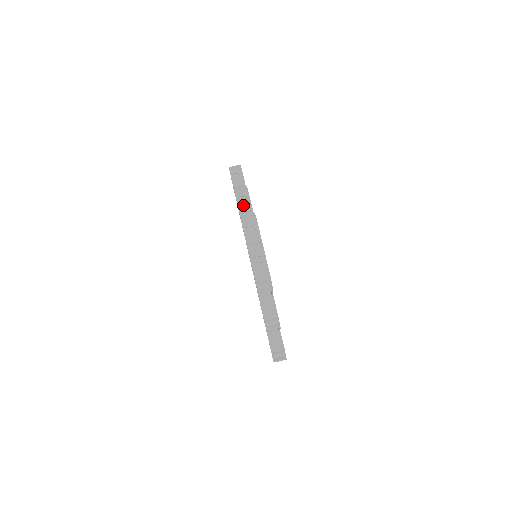
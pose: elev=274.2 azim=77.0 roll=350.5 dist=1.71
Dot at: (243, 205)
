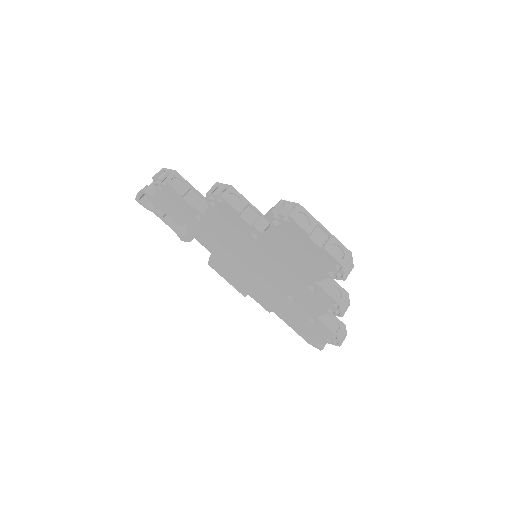
Dot at: (236, 203)
